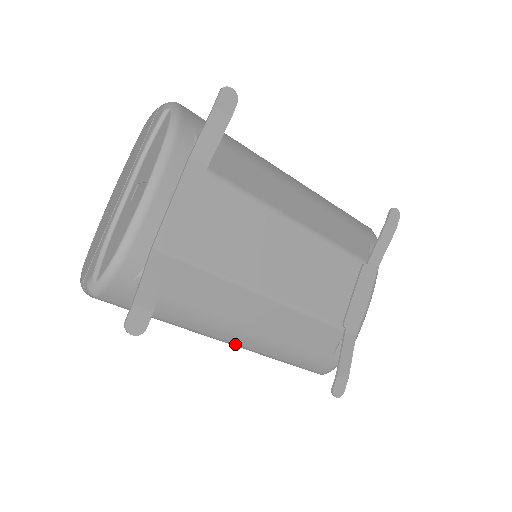
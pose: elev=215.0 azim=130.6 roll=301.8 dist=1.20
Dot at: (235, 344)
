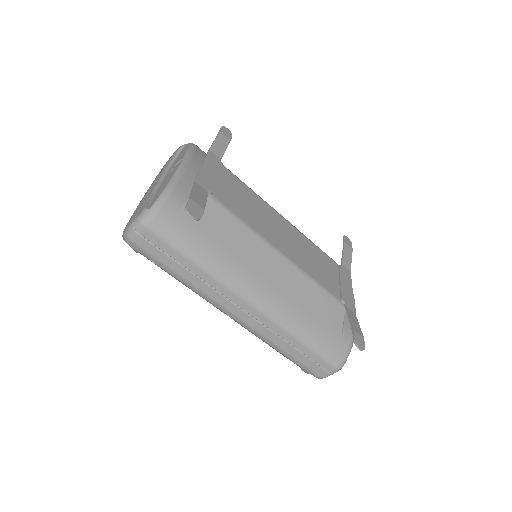
Dot at: (258, 306)
